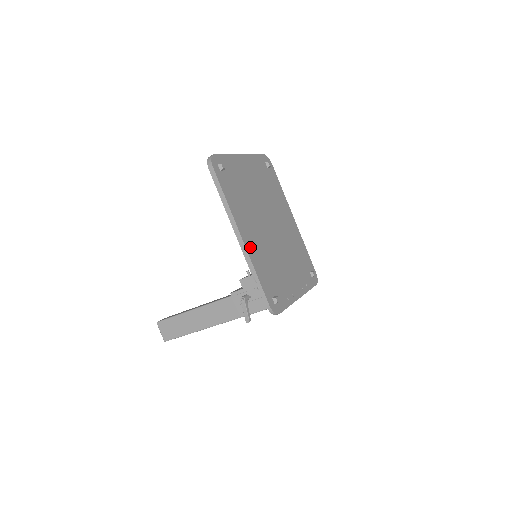
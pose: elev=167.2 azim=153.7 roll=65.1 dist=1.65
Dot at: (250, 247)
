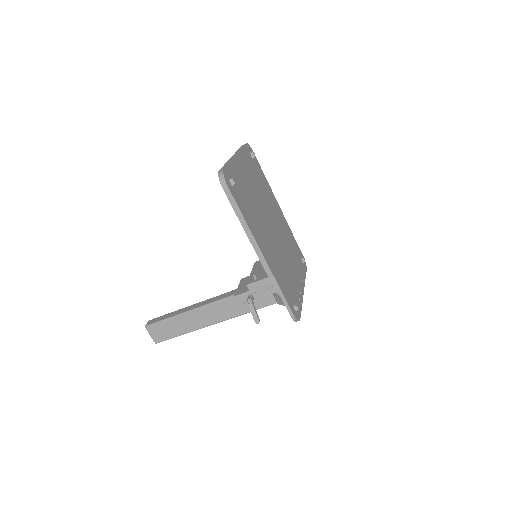
Dot at: (269, 262)
